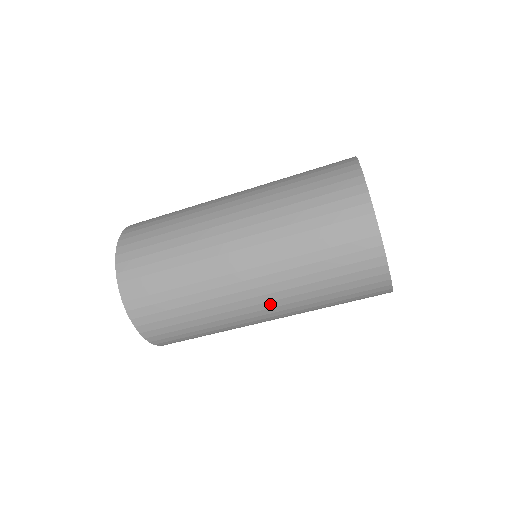
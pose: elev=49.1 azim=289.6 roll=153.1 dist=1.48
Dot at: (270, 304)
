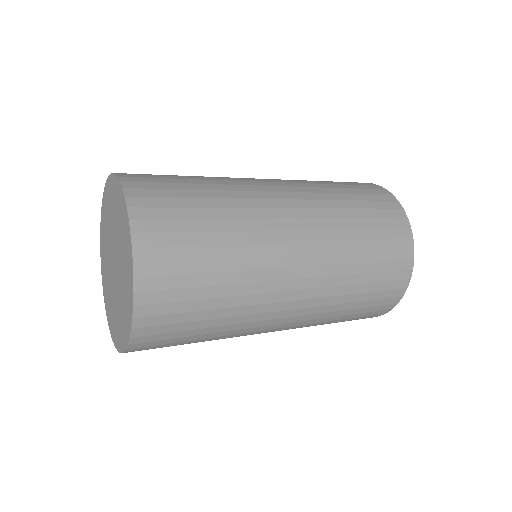
Dot at: (291, 324)
